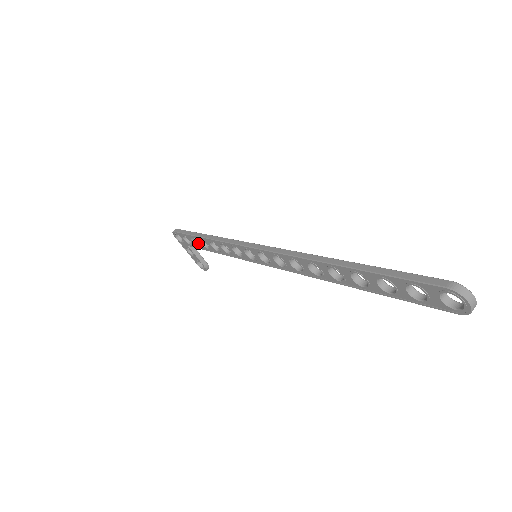
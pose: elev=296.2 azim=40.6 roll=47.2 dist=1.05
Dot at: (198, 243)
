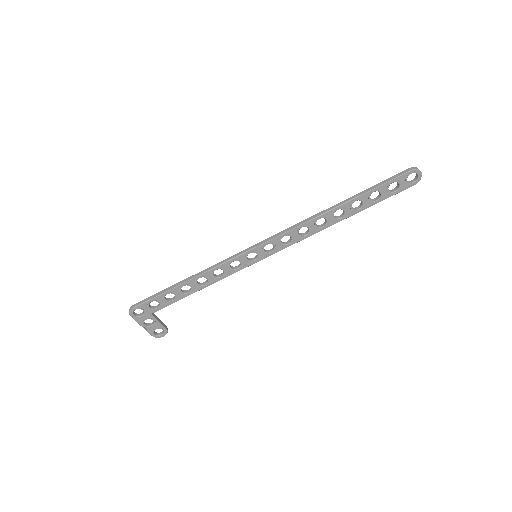
Dot at: (169, 299)
